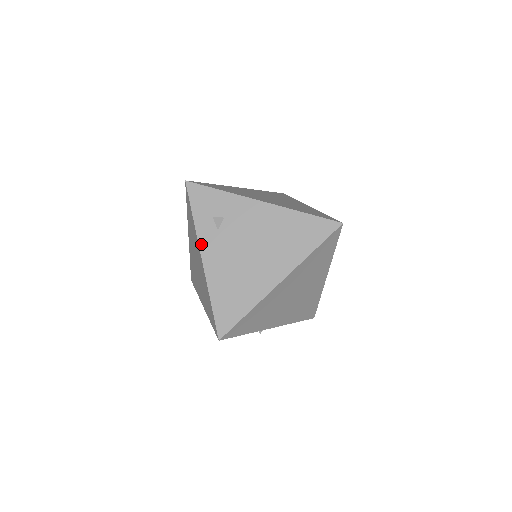
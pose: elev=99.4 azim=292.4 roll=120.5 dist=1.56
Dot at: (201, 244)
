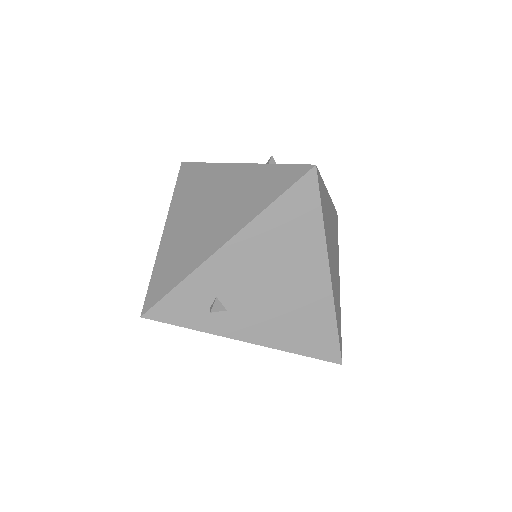
Dot at: (231, 336)
